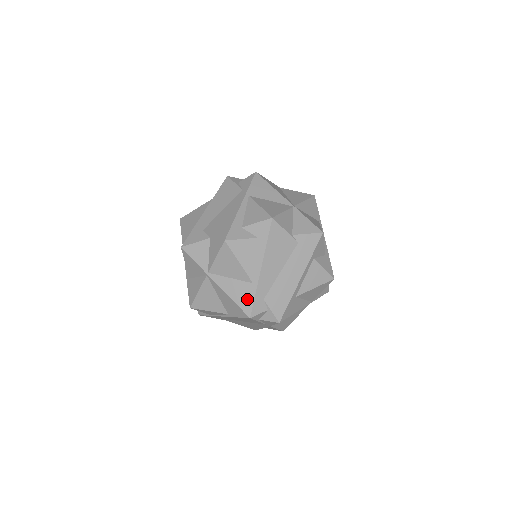
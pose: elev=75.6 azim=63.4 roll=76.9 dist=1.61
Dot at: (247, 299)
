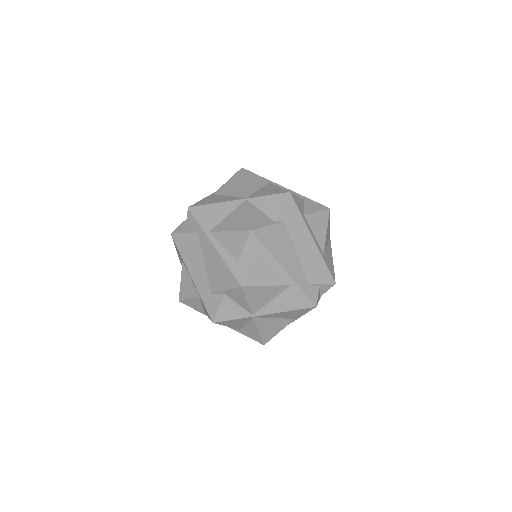
Dot at: (300, 299)
